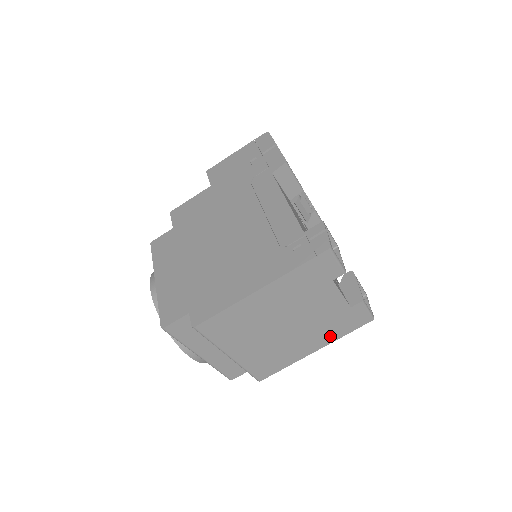
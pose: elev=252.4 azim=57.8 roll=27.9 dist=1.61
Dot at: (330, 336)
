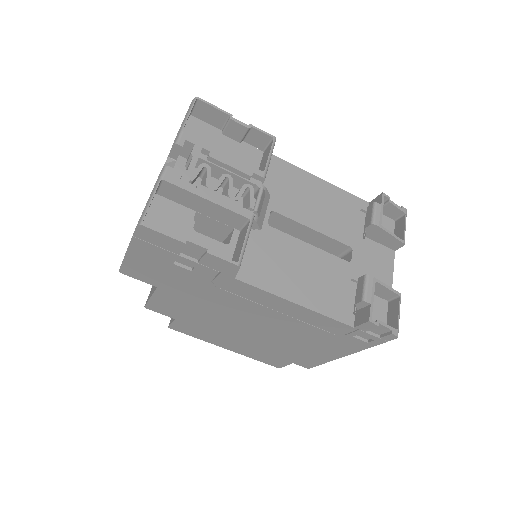
Dot at: occluded
